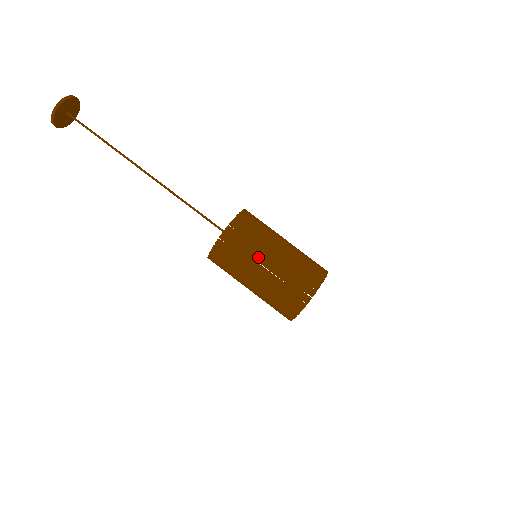
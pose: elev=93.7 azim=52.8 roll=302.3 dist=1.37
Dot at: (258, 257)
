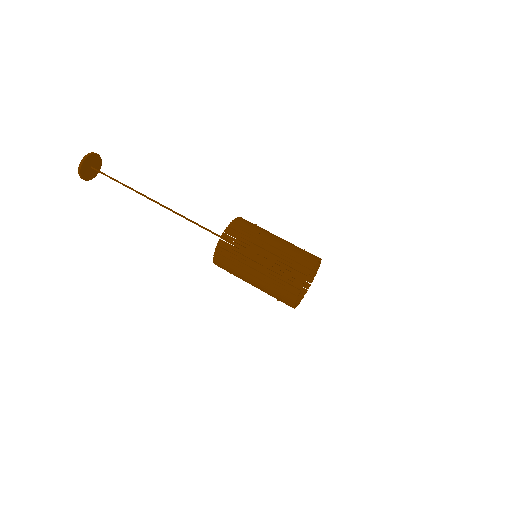
Dot at: occluded
